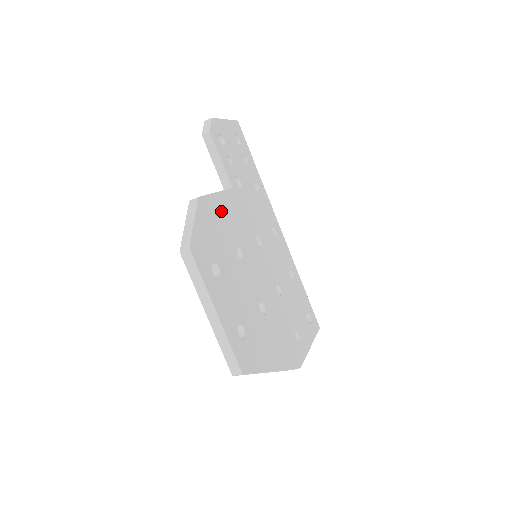
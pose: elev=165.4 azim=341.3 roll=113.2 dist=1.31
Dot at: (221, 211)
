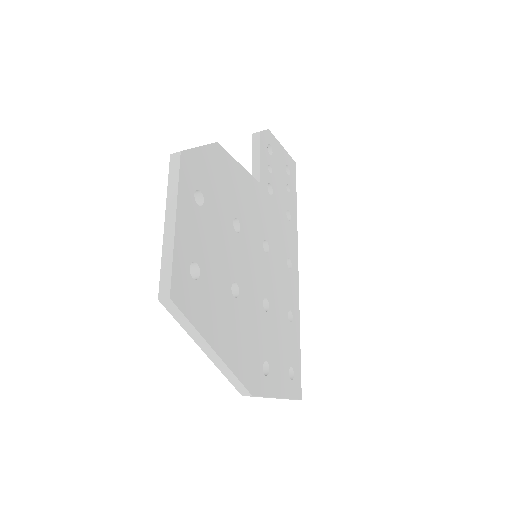
Dot at: (236, 179)
